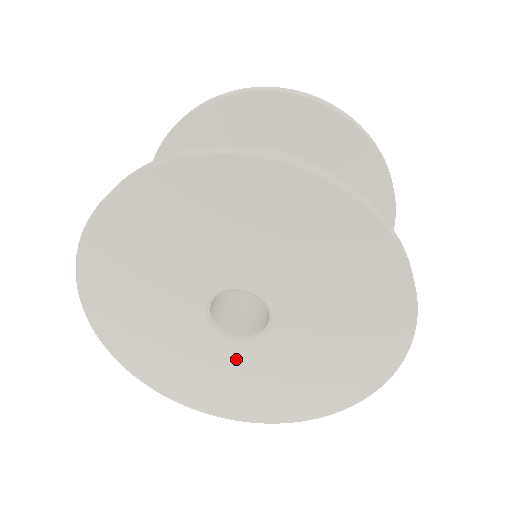
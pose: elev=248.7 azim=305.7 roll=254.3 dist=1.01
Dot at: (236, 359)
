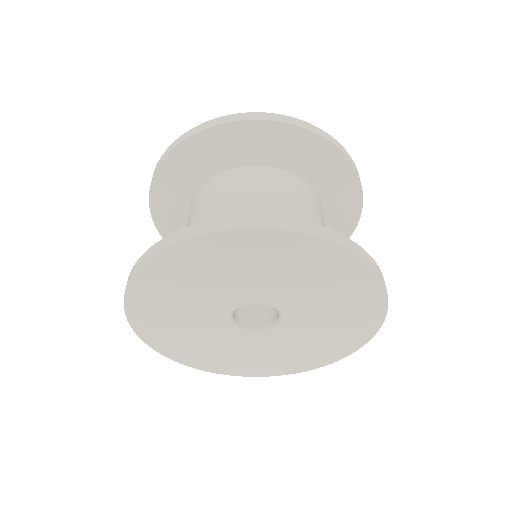
Dot at: (251, 343)
